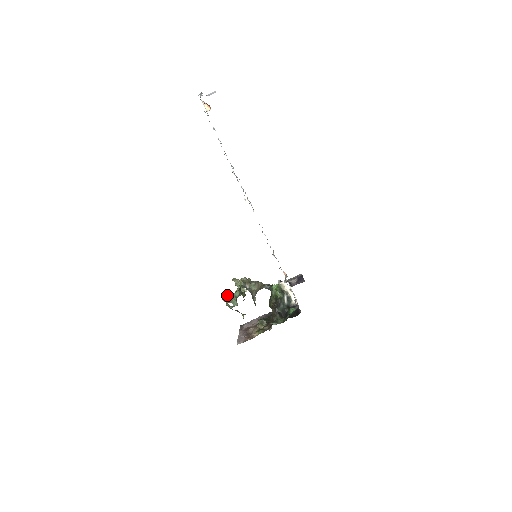
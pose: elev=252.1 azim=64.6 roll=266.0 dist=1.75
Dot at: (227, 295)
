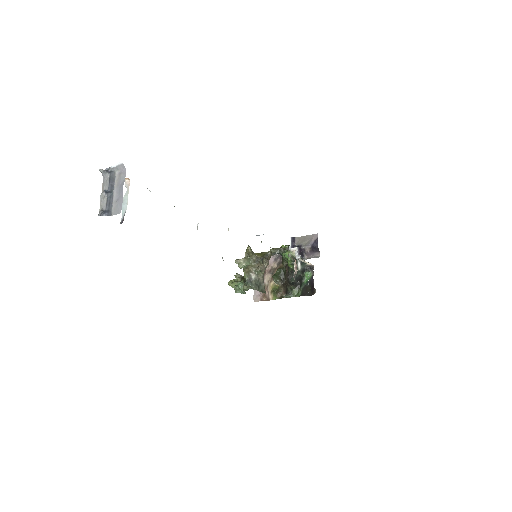
Dot at: (232, 284)
